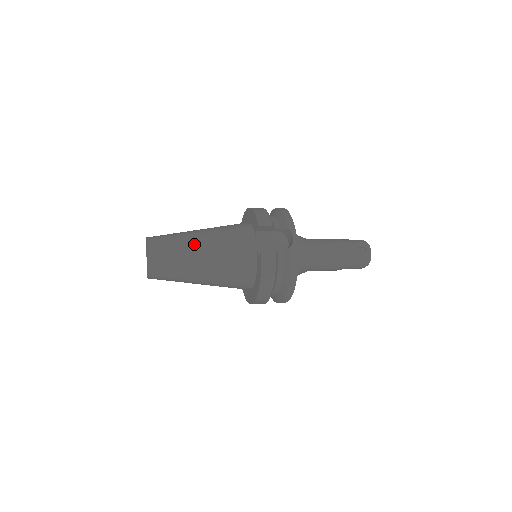
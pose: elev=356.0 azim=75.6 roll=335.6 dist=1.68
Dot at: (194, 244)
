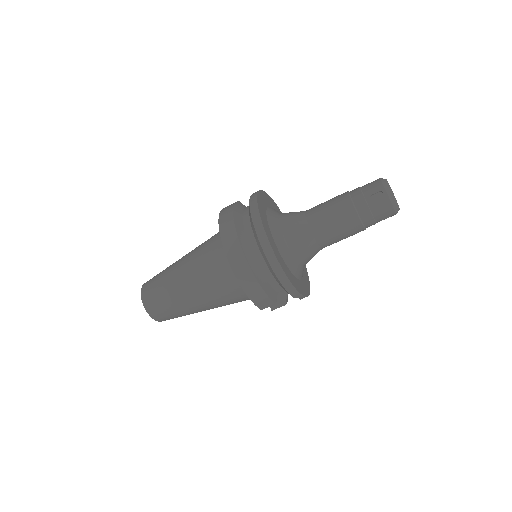
Dot at: occluded
